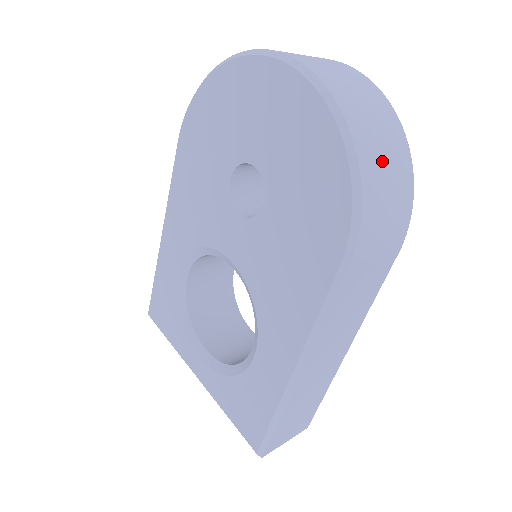
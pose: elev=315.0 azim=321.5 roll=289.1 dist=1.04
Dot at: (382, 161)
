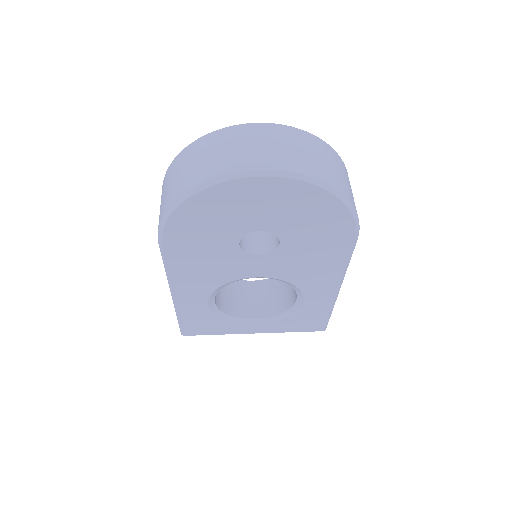
Dot at: (343, 179)
